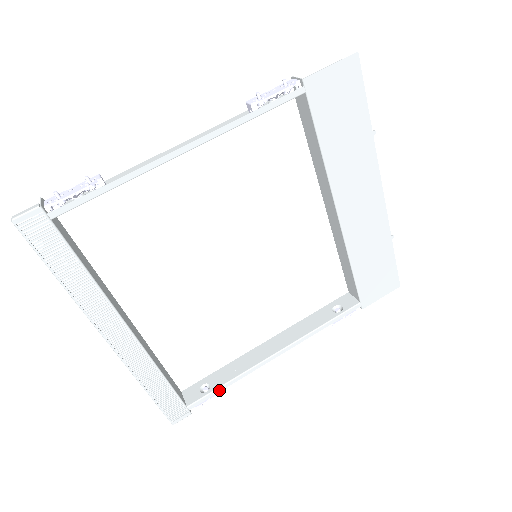
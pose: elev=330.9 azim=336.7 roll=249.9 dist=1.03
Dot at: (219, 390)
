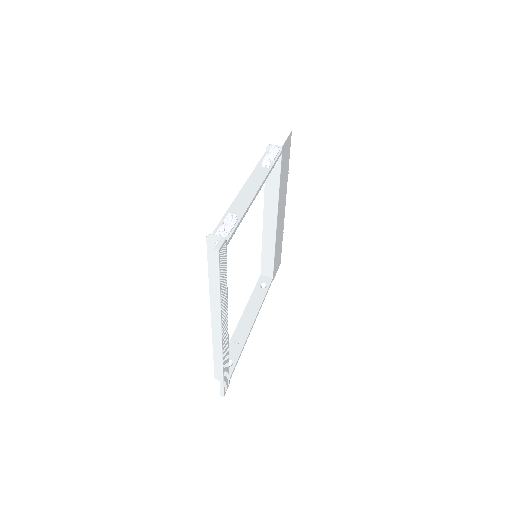
Dot at: occluded
